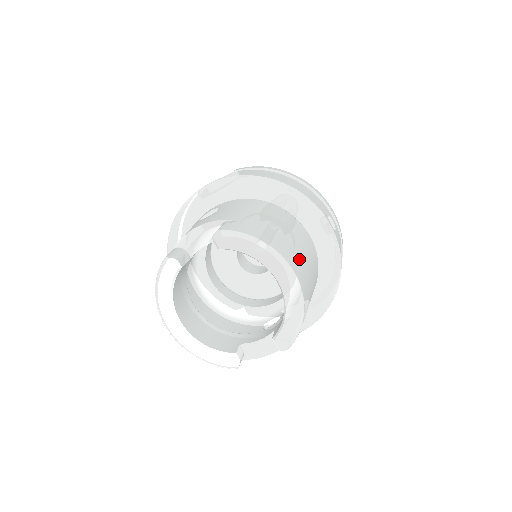
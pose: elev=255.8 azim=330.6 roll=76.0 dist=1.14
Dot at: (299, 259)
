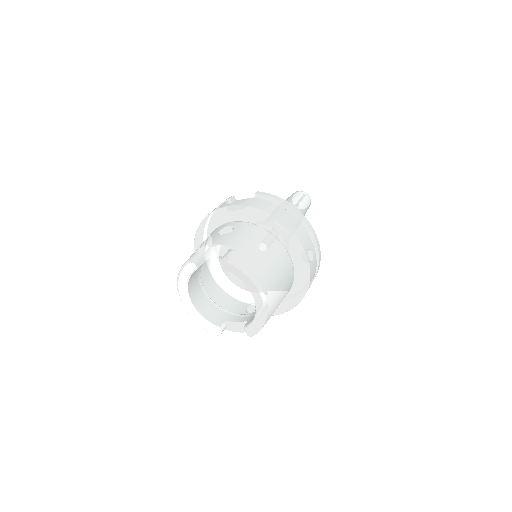
Dot at: (274, 285)
